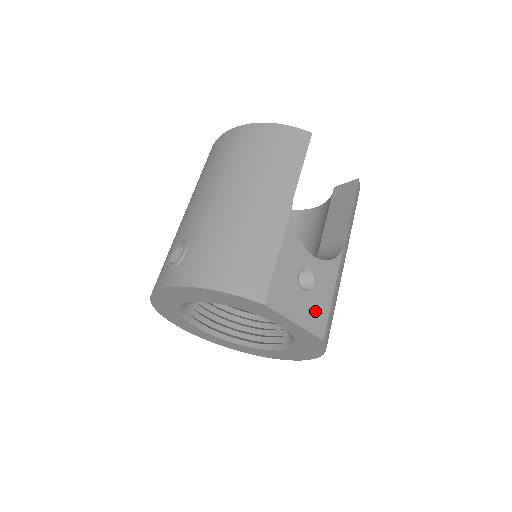
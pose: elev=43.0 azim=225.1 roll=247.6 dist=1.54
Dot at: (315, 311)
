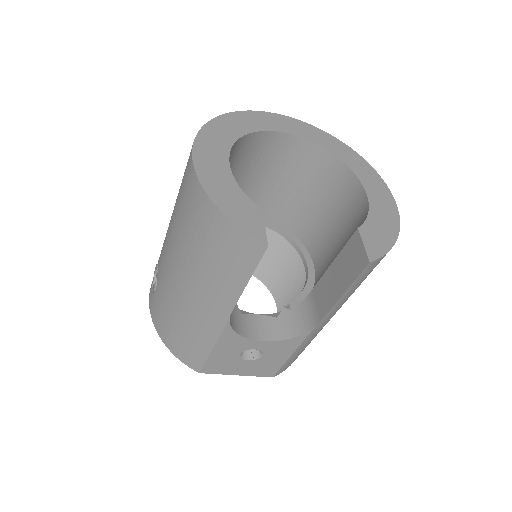
Dot at: (263, 367)
